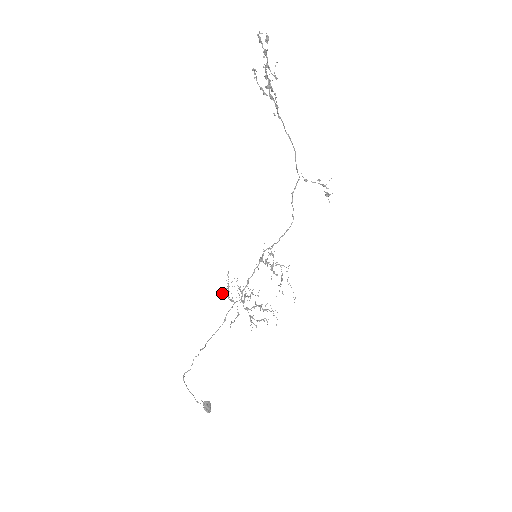
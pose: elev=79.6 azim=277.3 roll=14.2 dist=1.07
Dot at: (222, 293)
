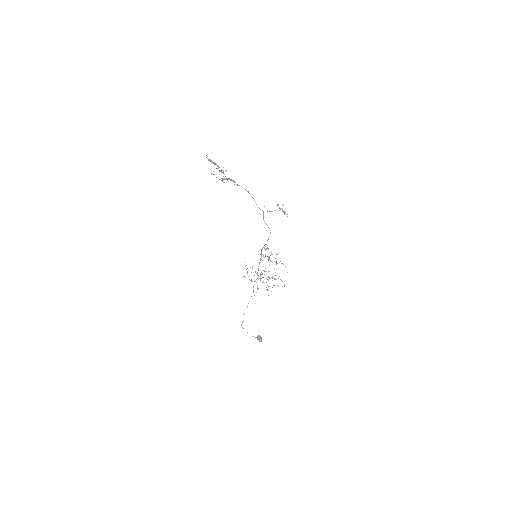
Dot at: occluded
